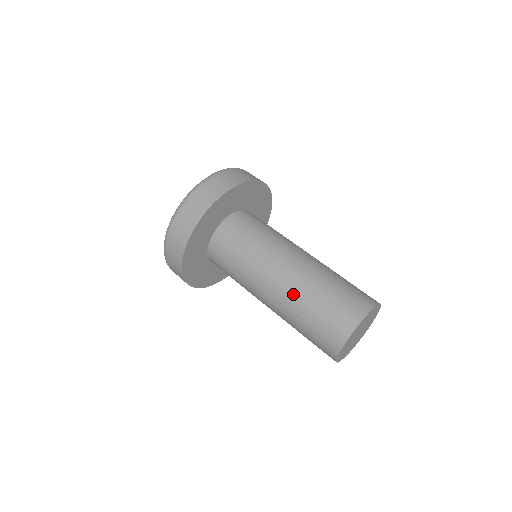
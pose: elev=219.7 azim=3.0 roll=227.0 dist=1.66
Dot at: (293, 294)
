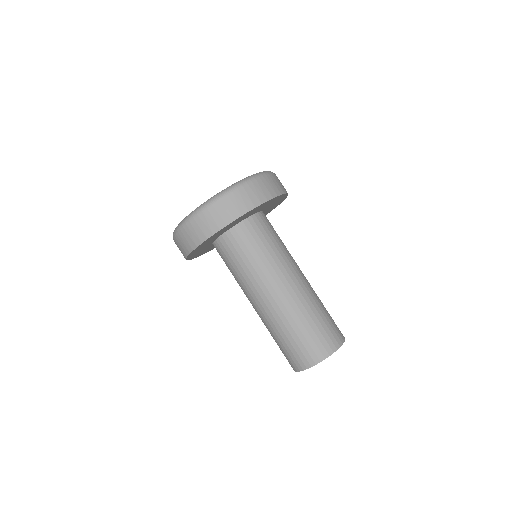
Dot at: (289, 310)
